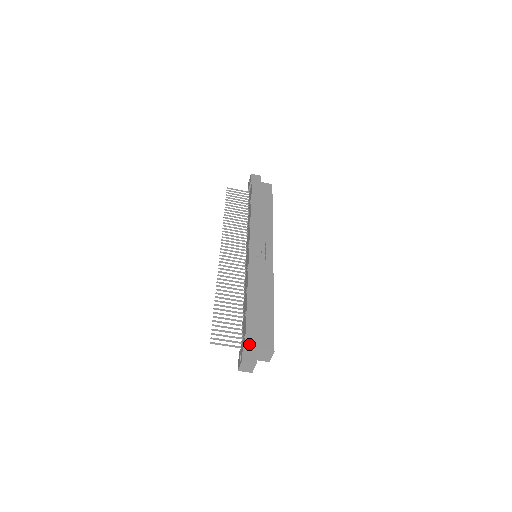
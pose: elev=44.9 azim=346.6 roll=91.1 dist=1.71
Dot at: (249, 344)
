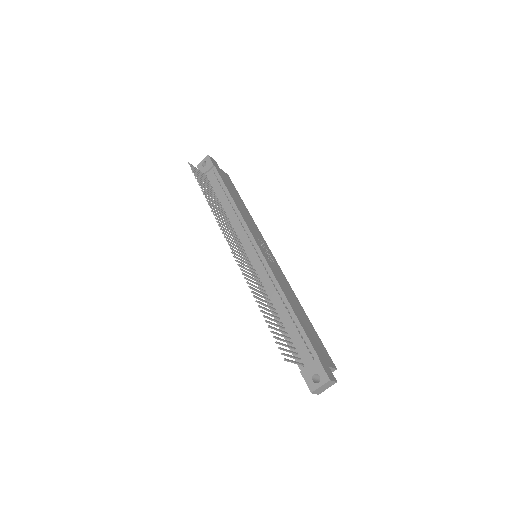
Dot at: (323, 361)
